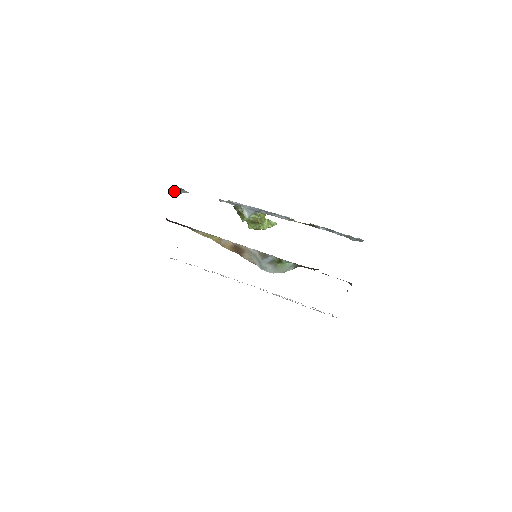
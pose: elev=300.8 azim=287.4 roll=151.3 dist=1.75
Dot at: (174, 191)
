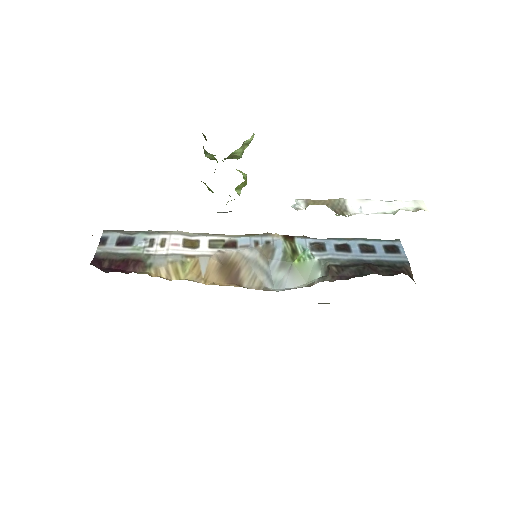
Dot at: occluded
